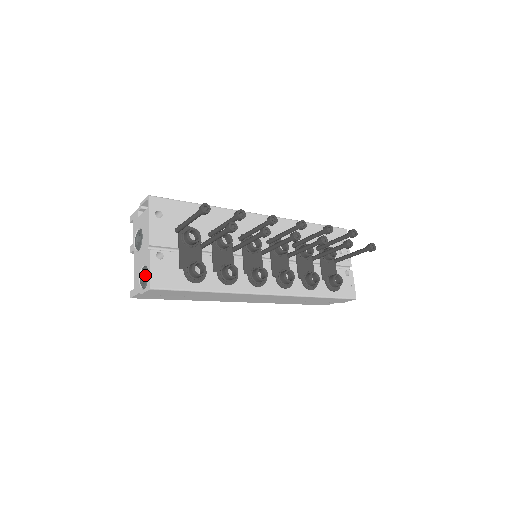
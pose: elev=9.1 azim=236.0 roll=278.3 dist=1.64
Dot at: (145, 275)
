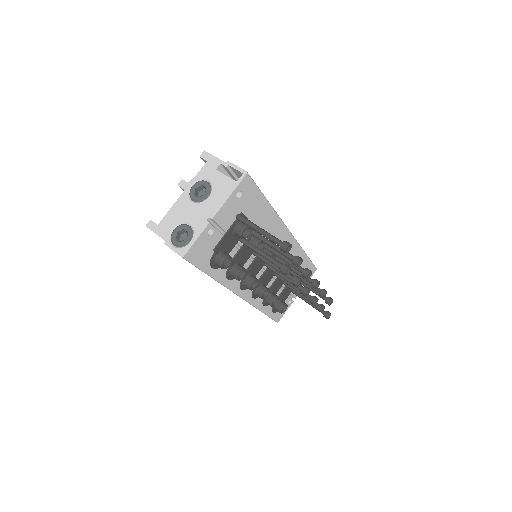
Dot at: (182, 231)
